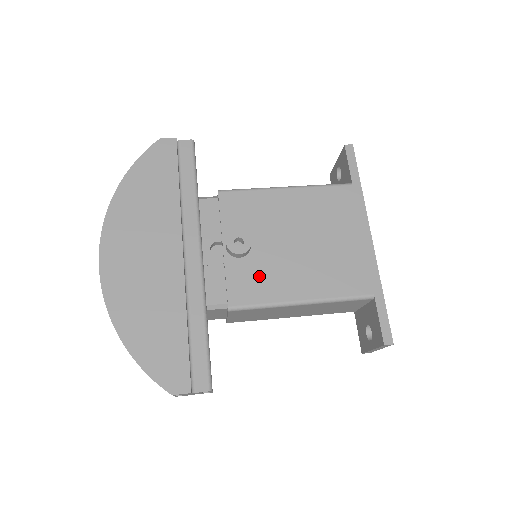
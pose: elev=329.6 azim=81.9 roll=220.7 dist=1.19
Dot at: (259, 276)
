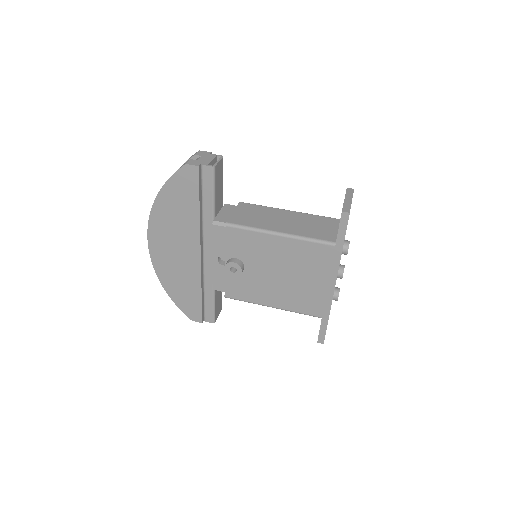
Dot at: (247, 286)
